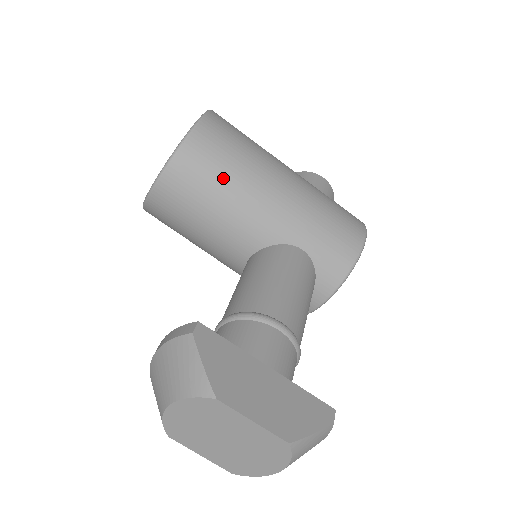
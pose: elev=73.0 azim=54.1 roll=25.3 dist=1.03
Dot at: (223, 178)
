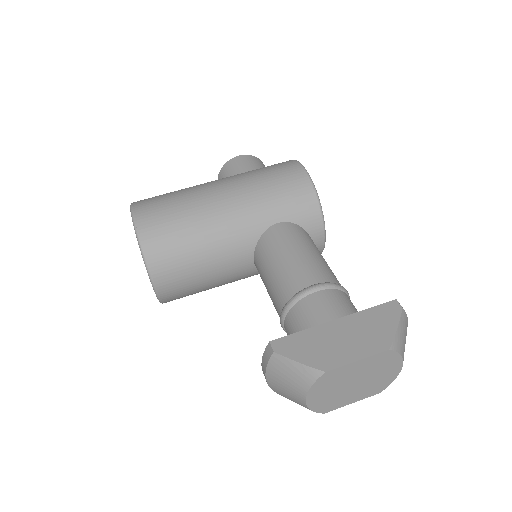
Dot at: (186, 238)
